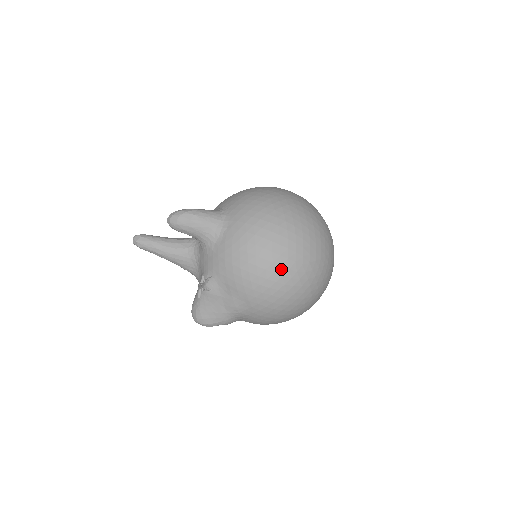
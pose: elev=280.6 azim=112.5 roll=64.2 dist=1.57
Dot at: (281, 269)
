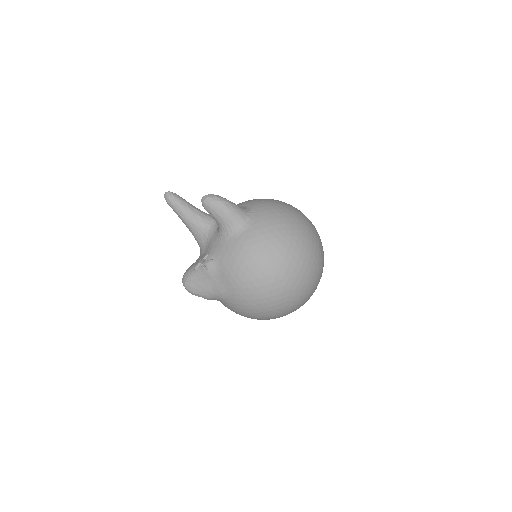
Dot at: (271, 285)
